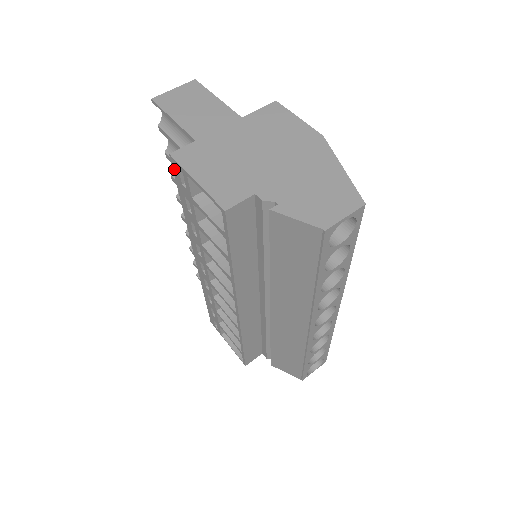
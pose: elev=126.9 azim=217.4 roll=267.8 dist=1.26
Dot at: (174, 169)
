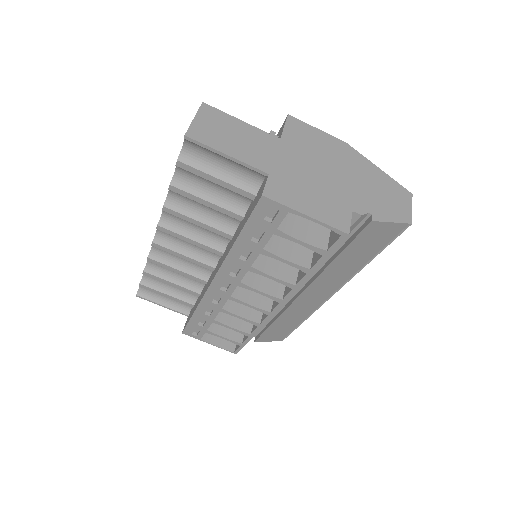
Dot at: (259, 207)
